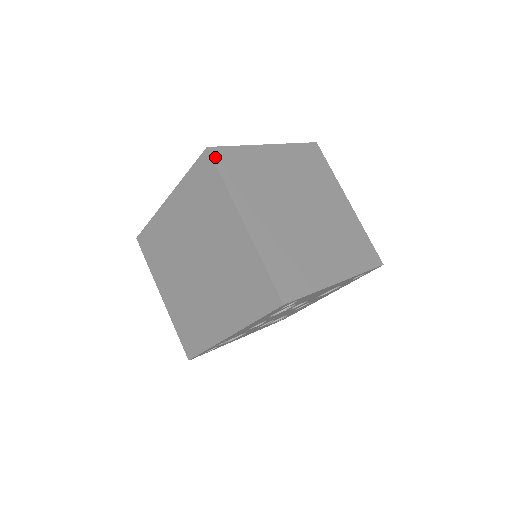
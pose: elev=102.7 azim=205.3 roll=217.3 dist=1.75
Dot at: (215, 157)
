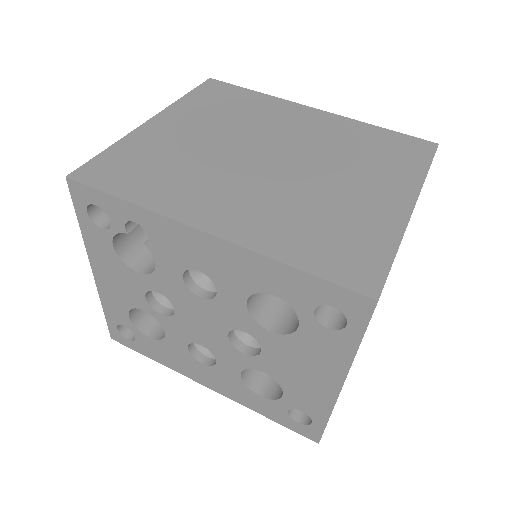
Dot at: occluded
